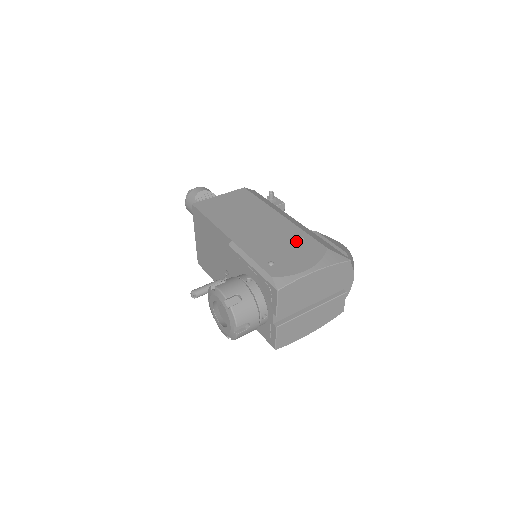
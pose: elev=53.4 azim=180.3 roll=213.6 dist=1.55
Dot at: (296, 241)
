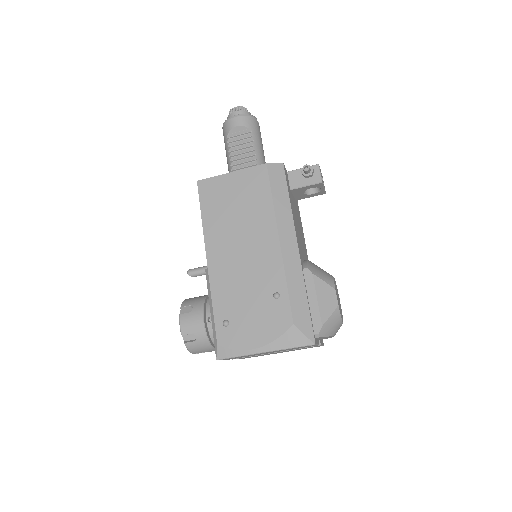
Dot at: (268, 297)
